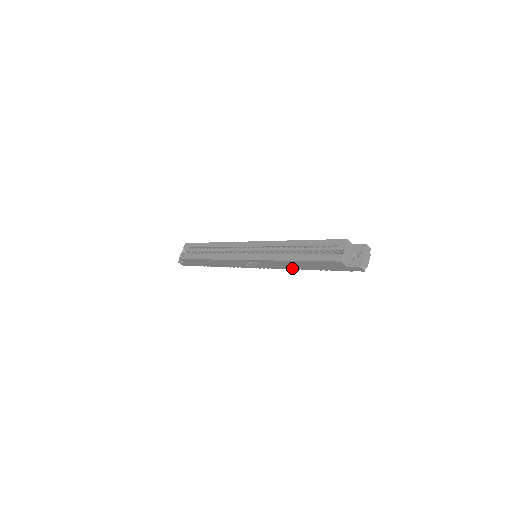
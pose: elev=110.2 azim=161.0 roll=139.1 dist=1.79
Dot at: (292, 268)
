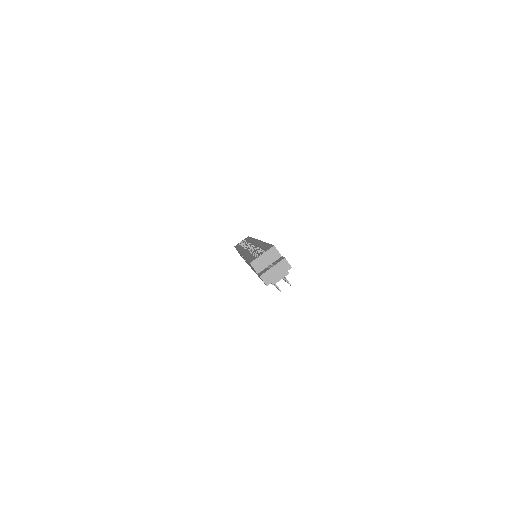
Dot at: occluded
